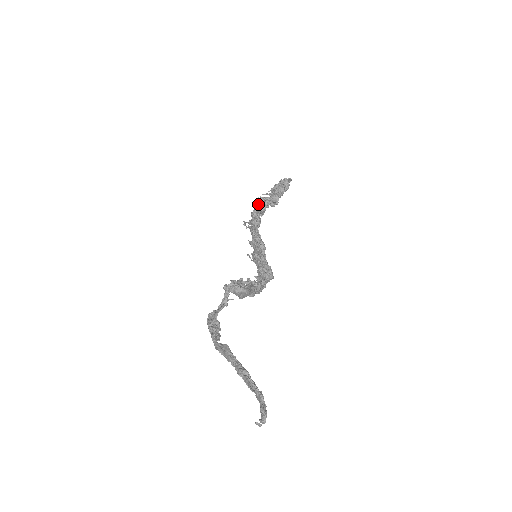
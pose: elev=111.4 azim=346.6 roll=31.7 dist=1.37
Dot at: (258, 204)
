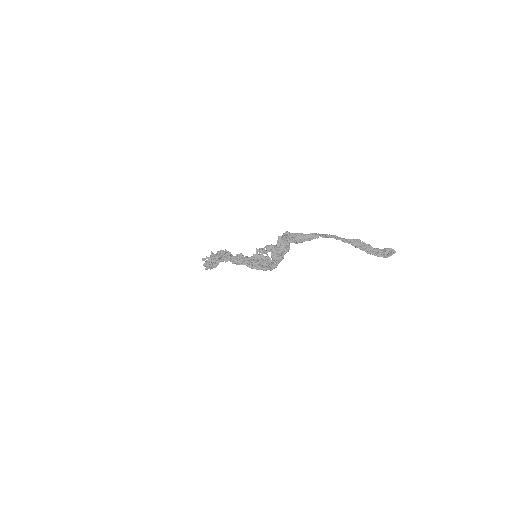
Dot at: (213, 254)
